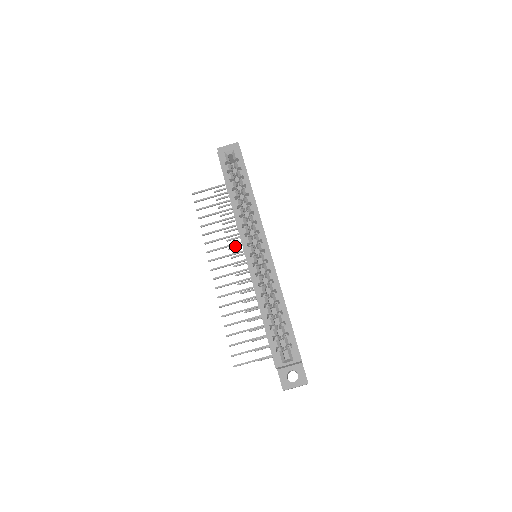
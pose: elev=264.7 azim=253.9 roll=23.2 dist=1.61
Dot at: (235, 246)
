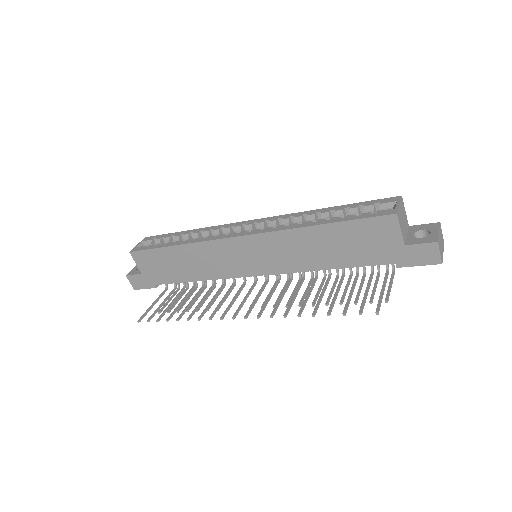
Dot at: occluded
